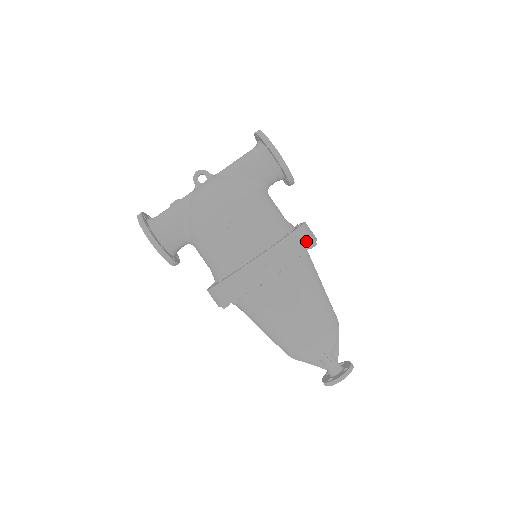
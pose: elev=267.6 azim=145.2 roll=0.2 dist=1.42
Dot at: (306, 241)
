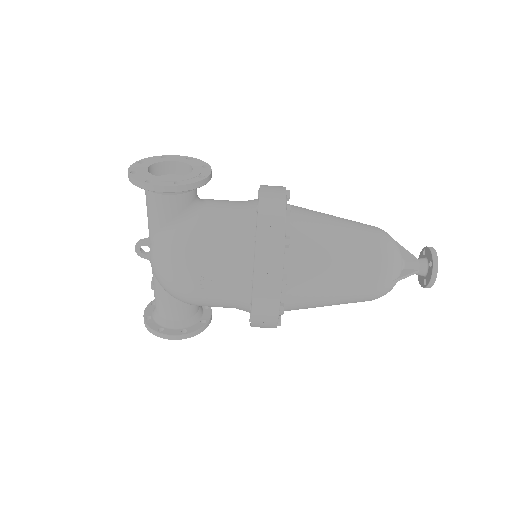
Dot at: (276, 230)
